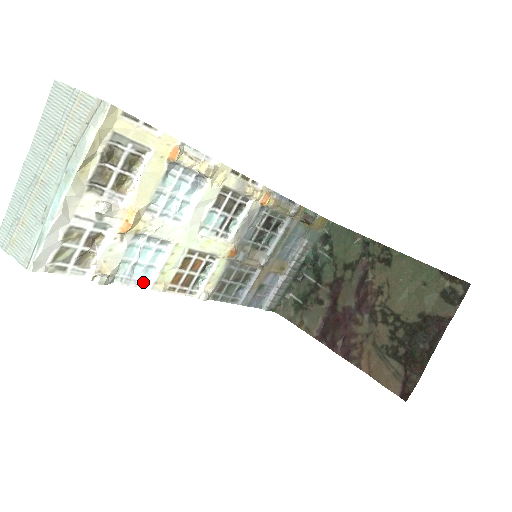
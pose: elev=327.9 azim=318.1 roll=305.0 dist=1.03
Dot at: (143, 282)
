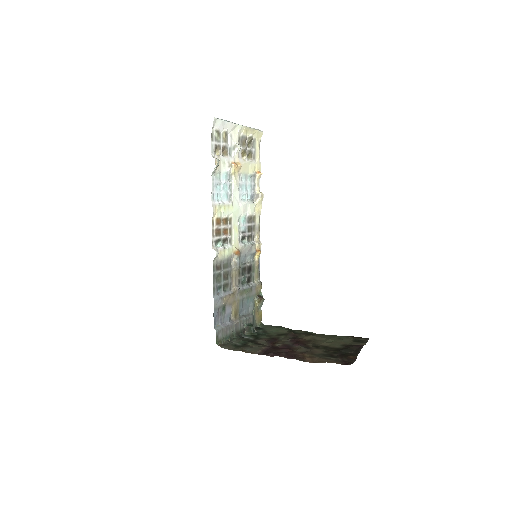
Dot at: (213, 197)
